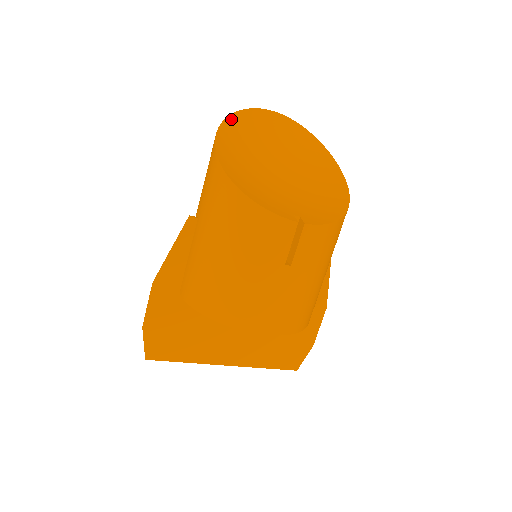
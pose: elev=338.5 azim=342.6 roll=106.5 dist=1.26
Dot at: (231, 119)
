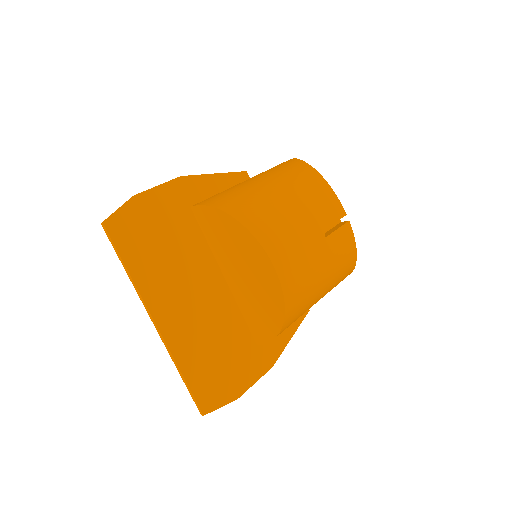
Dot at: occluded
